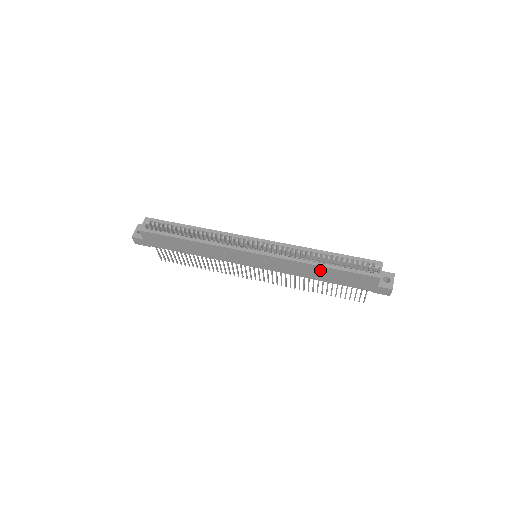
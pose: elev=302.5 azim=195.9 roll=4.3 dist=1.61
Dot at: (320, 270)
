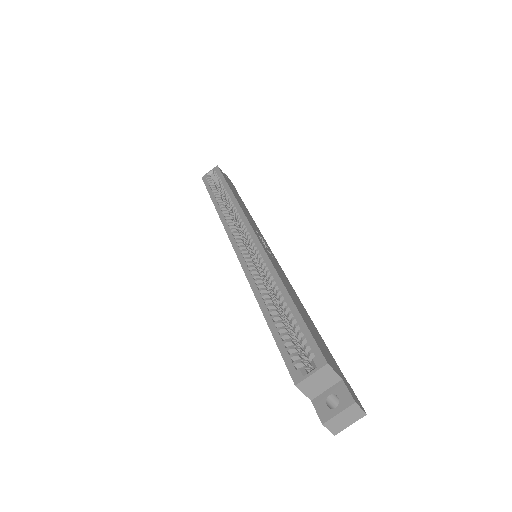
Dot at: occluded
